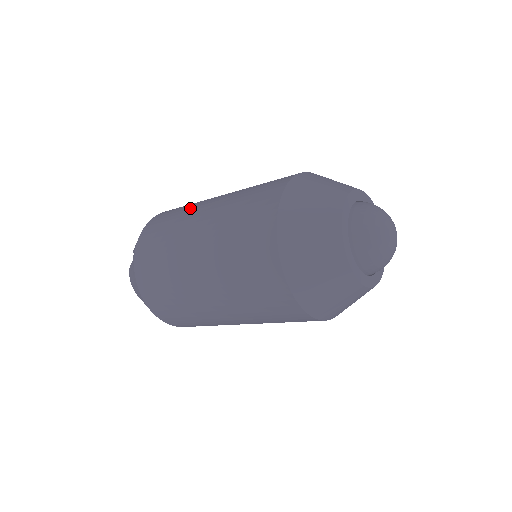
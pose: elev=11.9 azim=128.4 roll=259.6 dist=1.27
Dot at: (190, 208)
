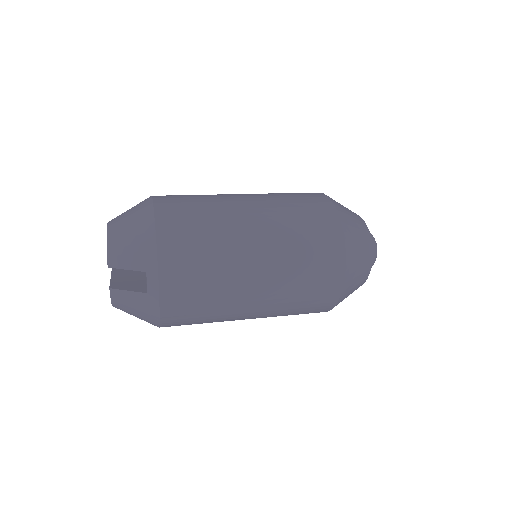
Dot at: (225, 237)
